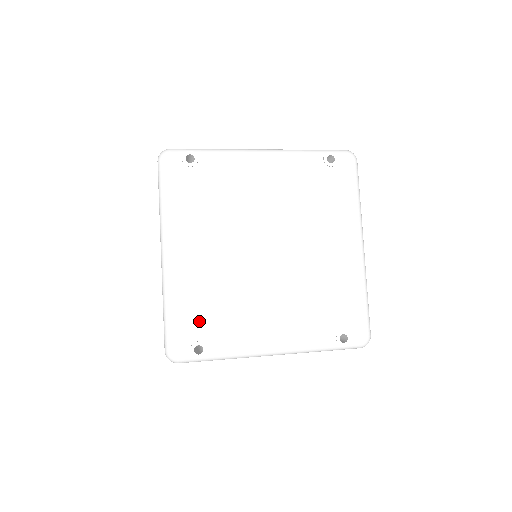
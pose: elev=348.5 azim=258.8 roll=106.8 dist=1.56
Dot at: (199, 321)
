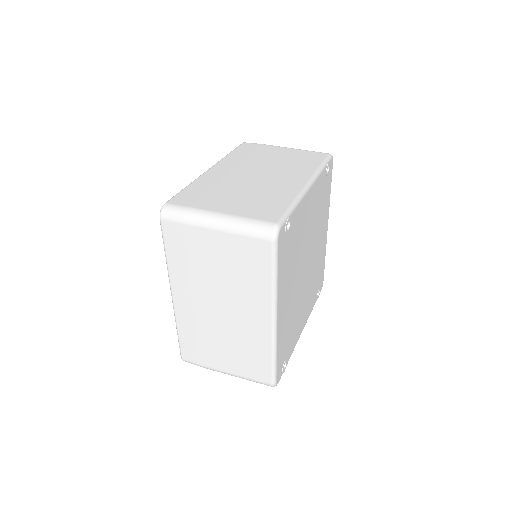
Dot at: (285, 348)
